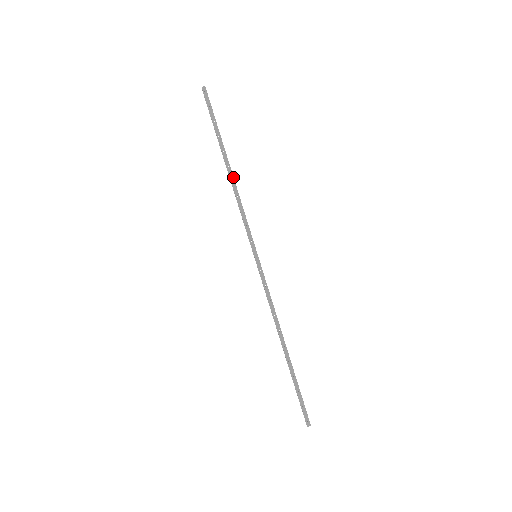
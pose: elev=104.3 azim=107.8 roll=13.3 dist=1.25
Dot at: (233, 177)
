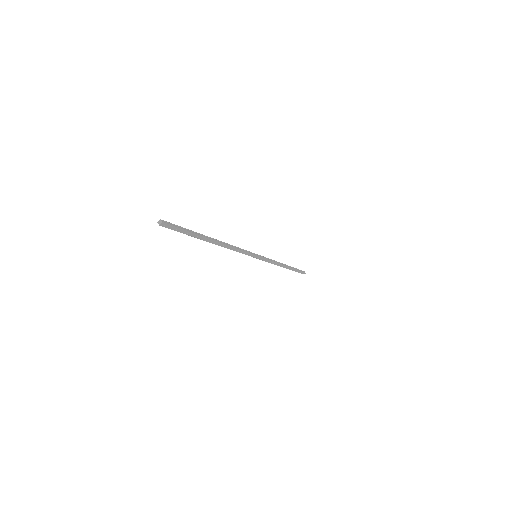
Dot at: (223, 244)
